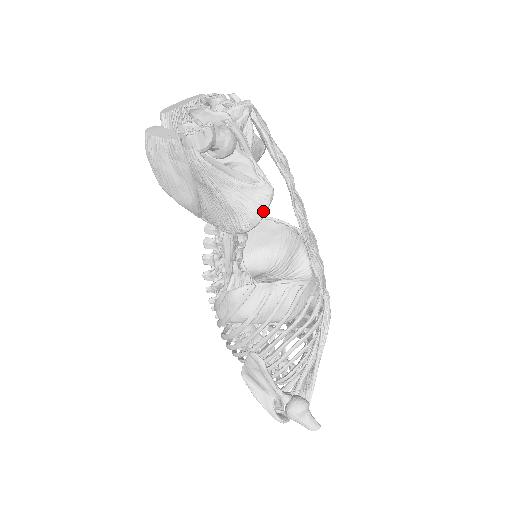
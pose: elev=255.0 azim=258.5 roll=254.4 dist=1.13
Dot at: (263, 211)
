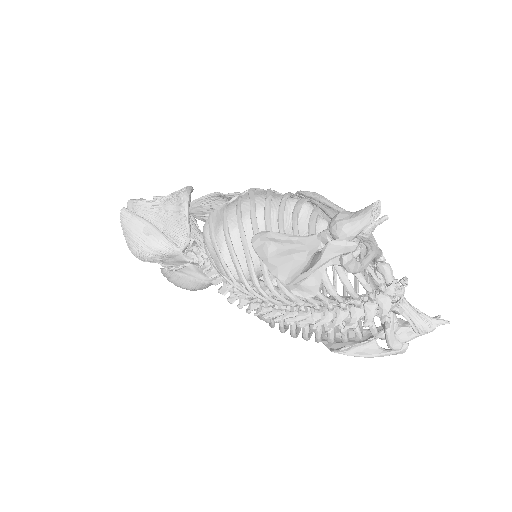
Dot at: (186, 189)
